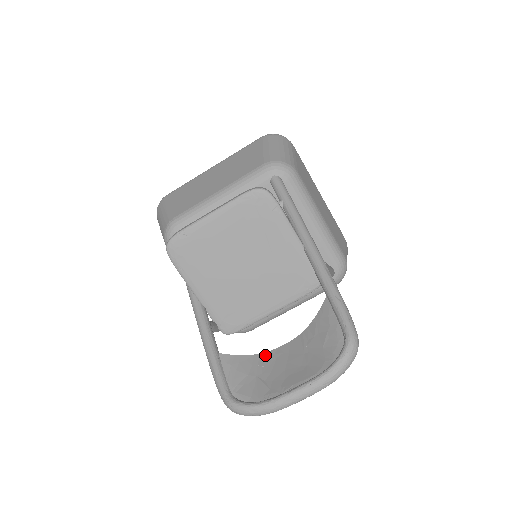
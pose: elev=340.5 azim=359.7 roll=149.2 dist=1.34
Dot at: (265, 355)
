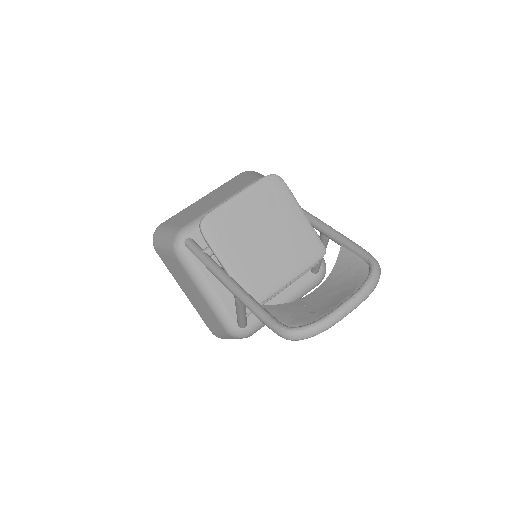
Dot at: (301, 300)
